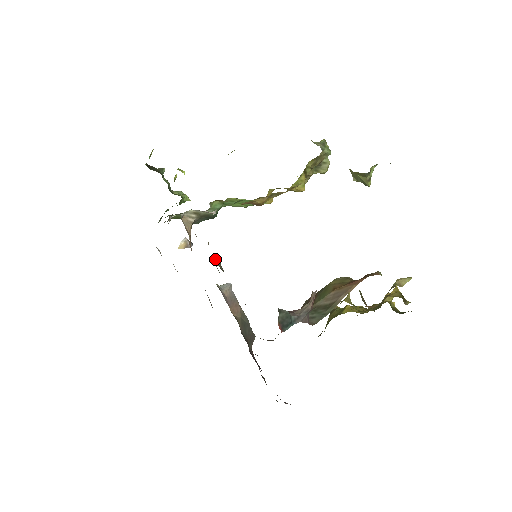
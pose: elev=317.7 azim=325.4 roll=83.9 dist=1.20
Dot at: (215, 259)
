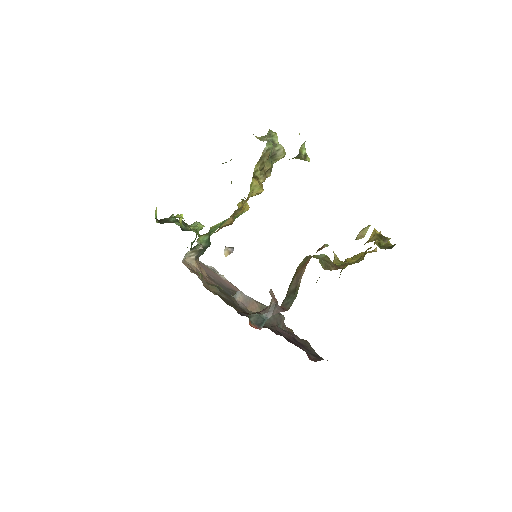
Dot at: (211, 286)
